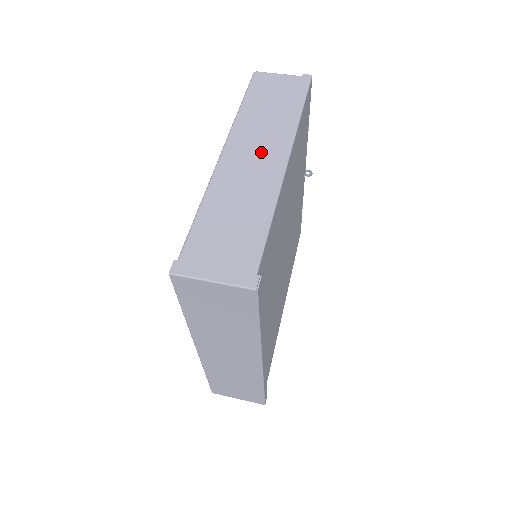
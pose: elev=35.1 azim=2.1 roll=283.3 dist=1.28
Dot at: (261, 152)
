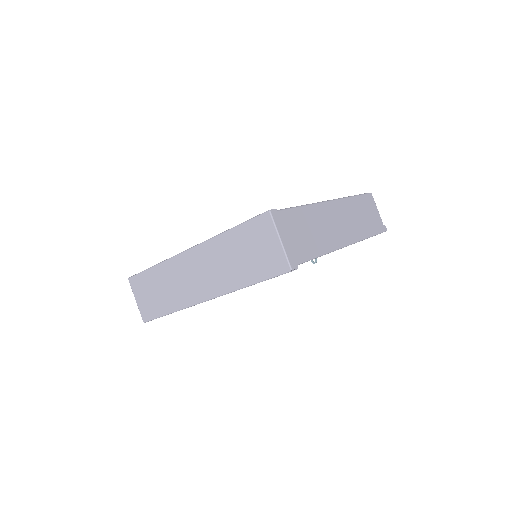
Dot at: (343, 226)
